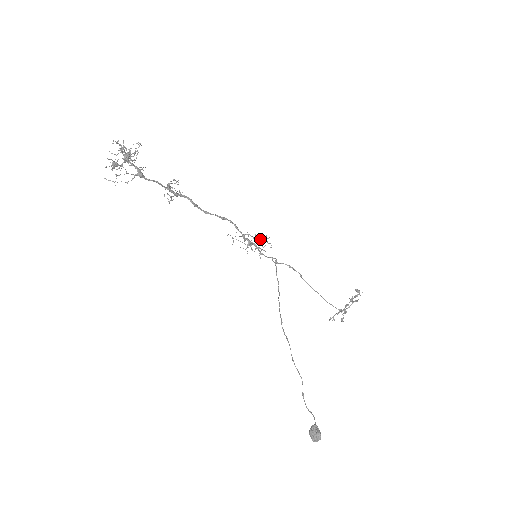
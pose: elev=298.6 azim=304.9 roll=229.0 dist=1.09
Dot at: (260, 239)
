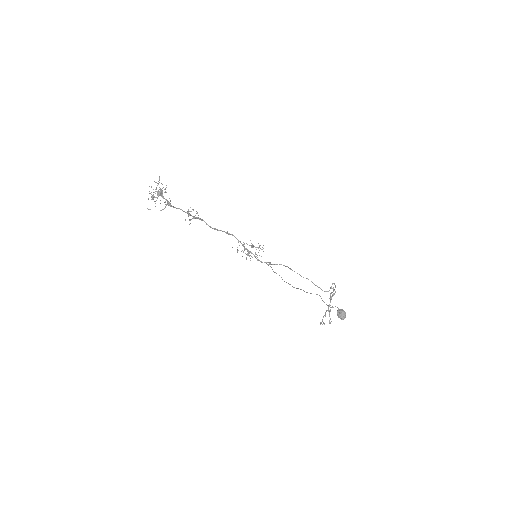
Dot at: occluded
